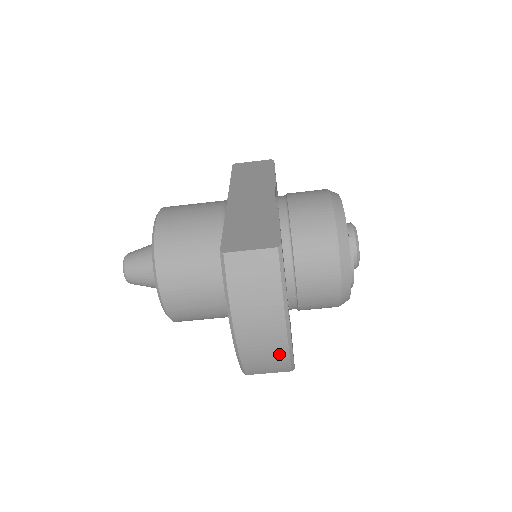
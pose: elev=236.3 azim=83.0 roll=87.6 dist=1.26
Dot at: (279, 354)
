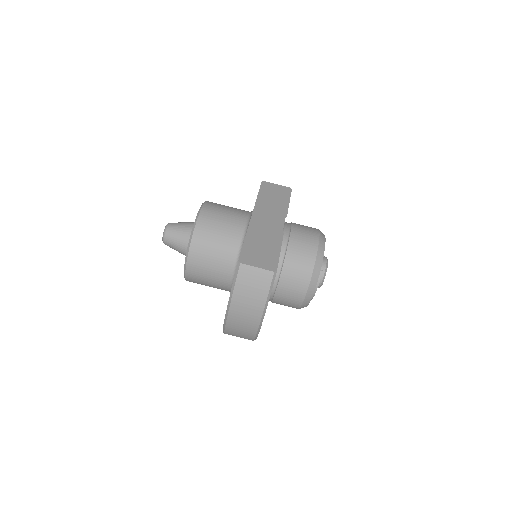
Dot at: (251, 330)
